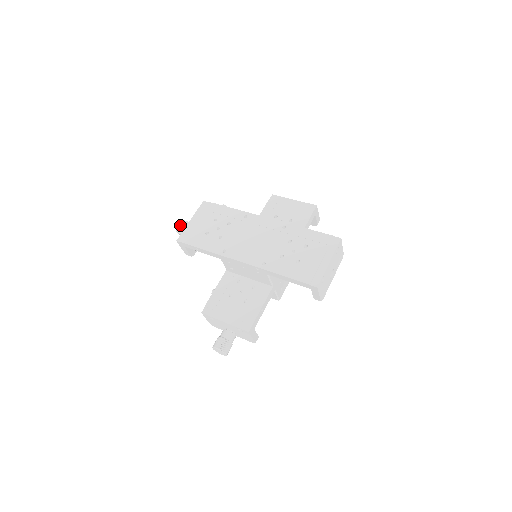
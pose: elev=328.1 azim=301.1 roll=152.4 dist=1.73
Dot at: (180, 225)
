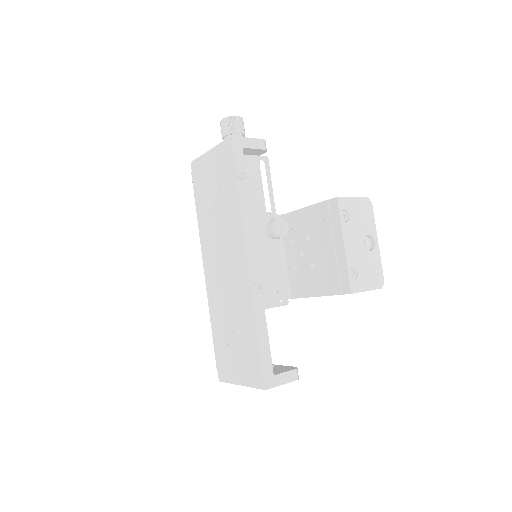
Dot at: (221, 126)
